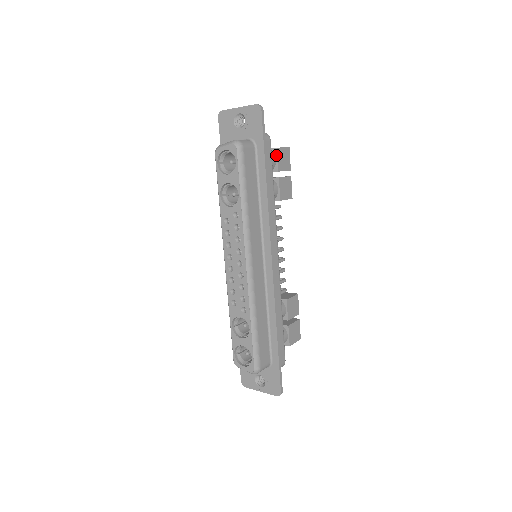
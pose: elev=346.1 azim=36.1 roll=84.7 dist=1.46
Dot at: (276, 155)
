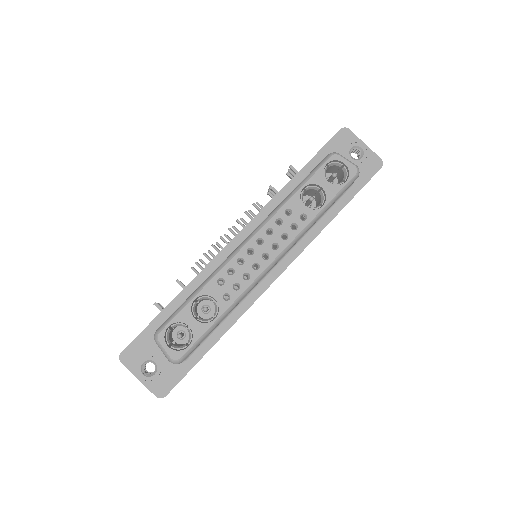
Dot at: occluded
